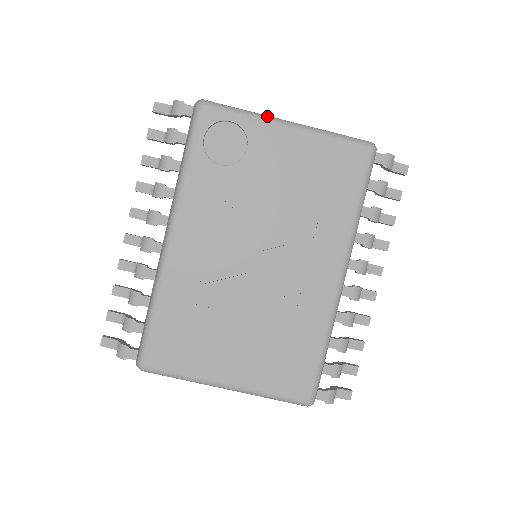
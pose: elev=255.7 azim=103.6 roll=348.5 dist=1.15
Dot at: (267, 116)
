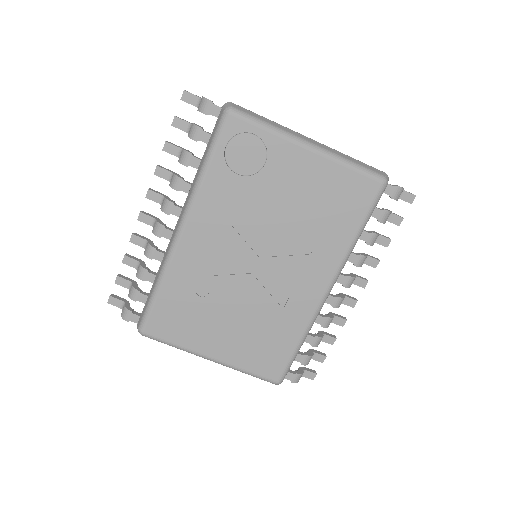
Dot at: (291, 134)
